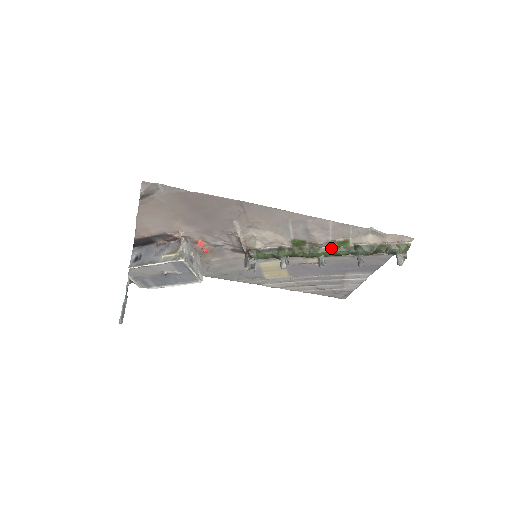
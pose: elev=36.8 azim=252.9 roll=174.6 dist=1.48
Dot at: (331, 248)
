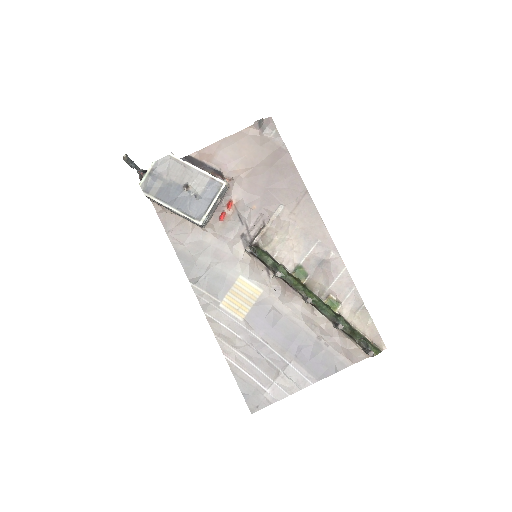
Dot at: (321, 300)
